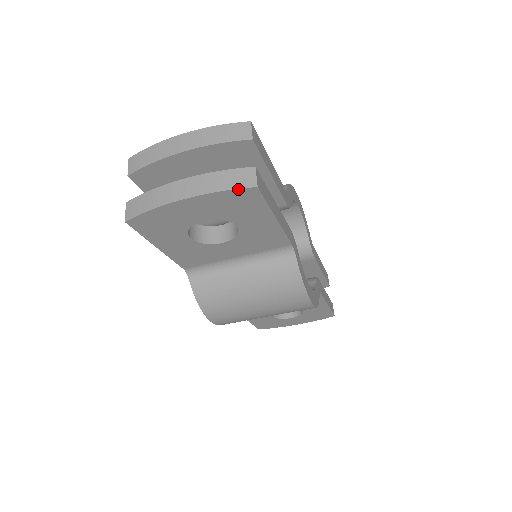
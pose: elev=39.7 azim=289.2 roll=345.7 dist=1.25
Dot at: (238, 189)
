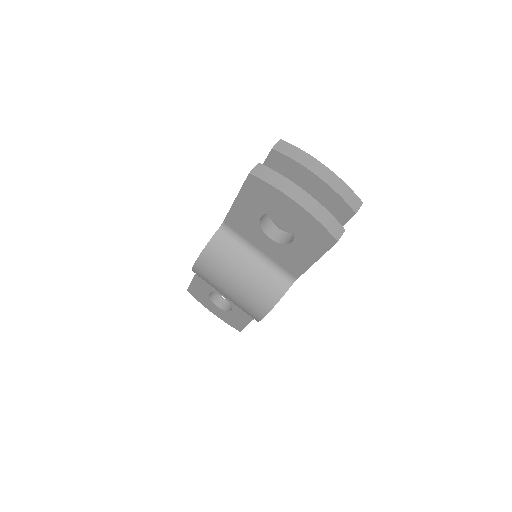
Dot at: (328, 232)
